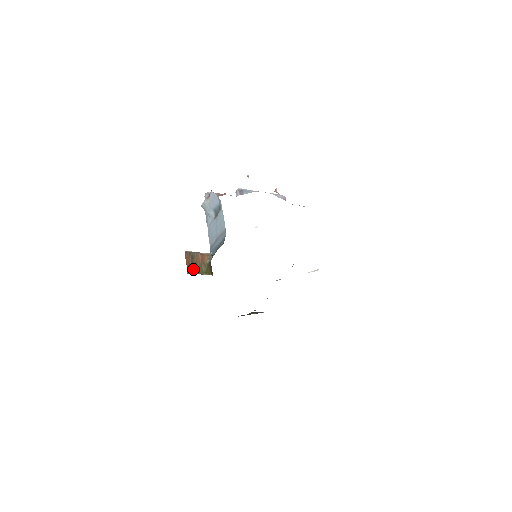
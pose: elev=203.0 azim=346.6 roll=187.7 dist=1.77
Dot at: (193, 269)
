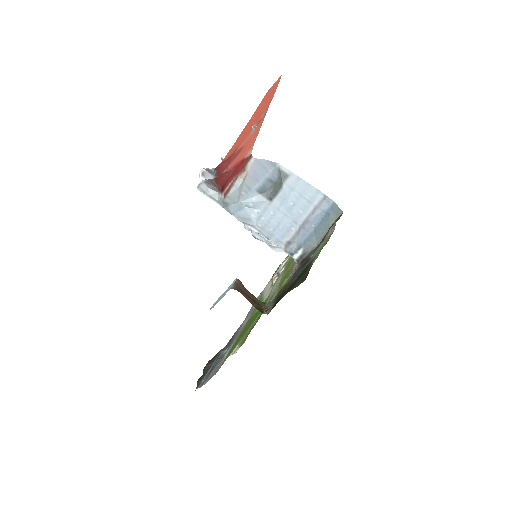
Dot at: (259, 306)
